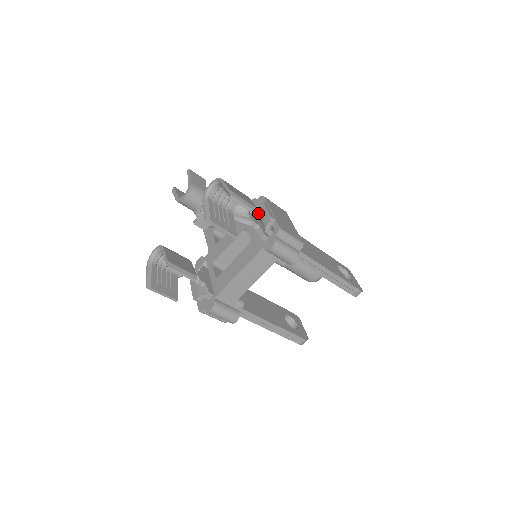
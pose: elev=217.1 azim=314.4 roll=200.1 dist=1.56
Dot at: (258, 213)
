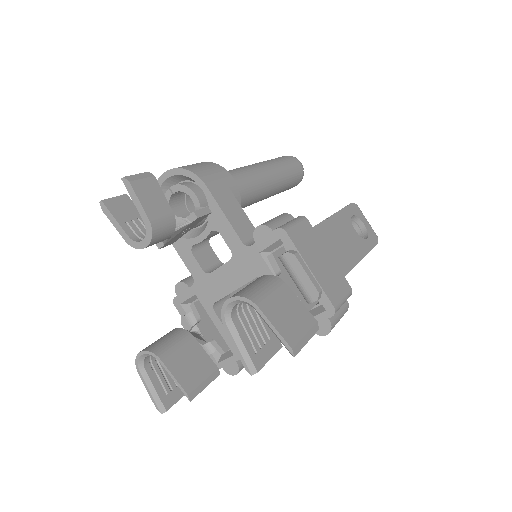
Dot at: occluded
